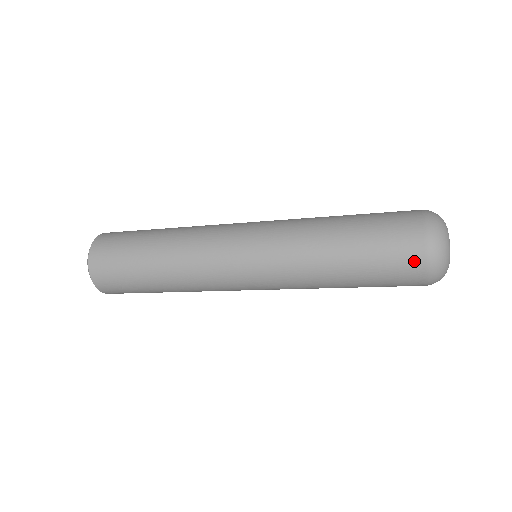
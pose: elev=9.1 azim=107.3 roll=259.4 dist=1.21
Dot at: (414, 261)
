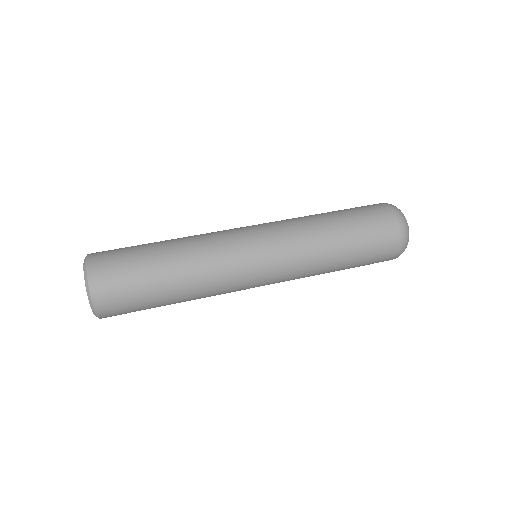
Dot at: (392, 237)
